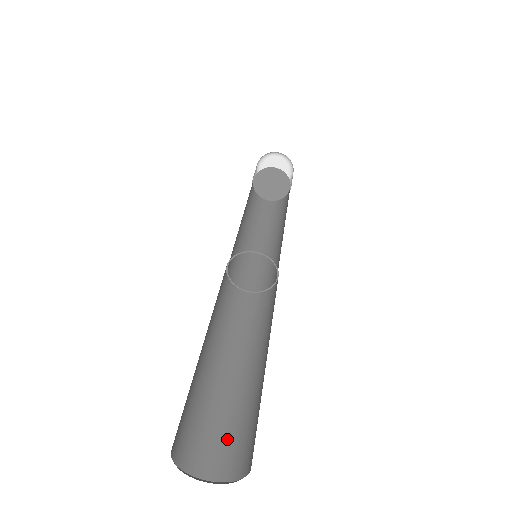
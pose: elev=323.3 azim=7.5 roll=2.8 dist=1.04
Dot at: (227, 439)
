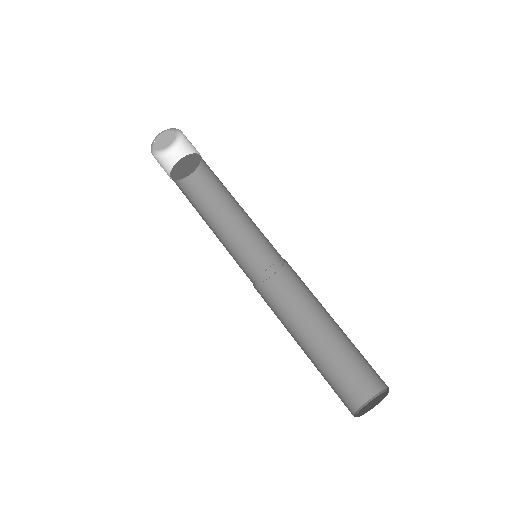
Dot at: (364, 369)
